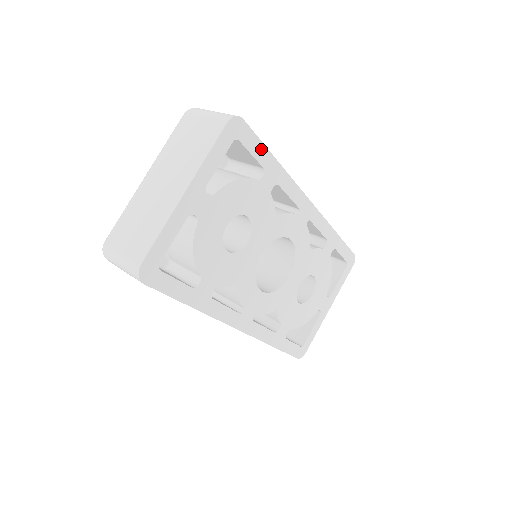
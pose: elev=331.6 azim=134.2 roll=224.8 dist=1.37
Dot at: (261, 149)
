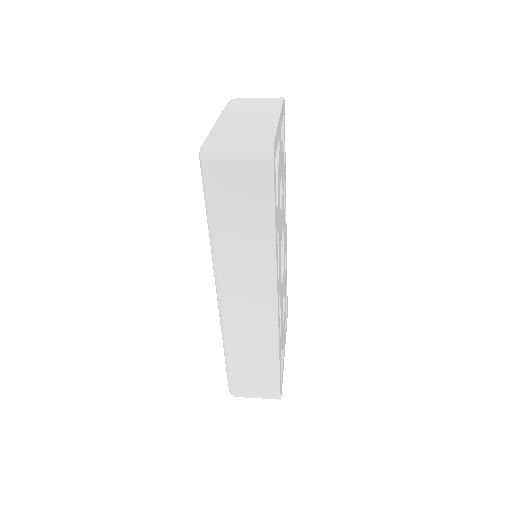
Dot at: occluded
